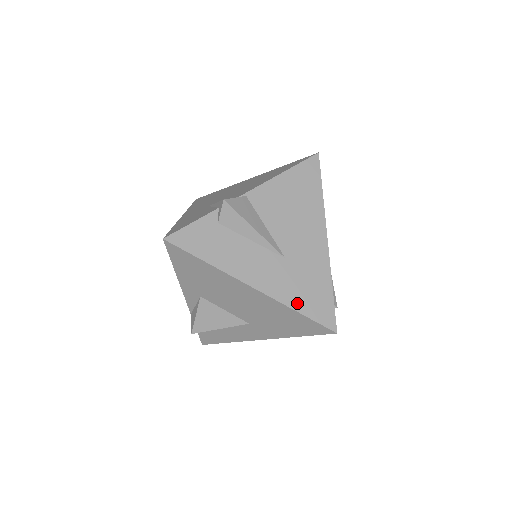
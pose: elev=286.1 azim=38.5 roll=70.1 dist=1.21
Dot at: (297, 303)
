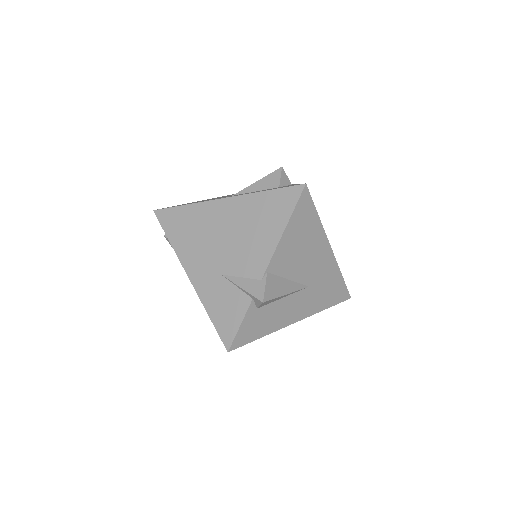
Dot at: (324, 305)
